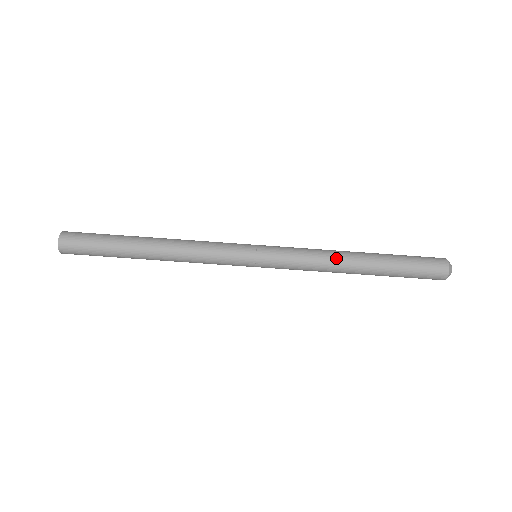
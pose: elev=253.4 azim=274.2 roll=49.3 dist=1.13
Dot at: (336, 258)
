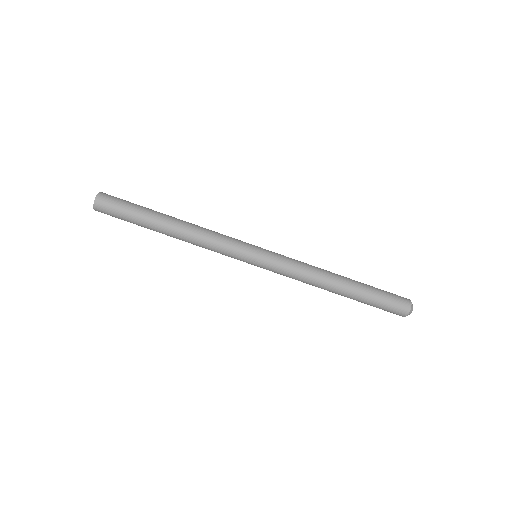
Dot at: (322, 269)
